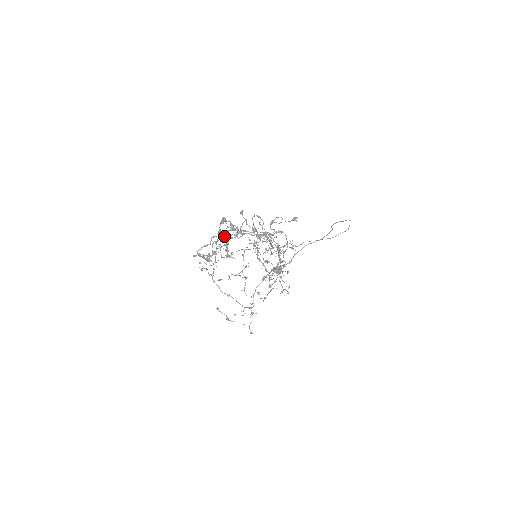
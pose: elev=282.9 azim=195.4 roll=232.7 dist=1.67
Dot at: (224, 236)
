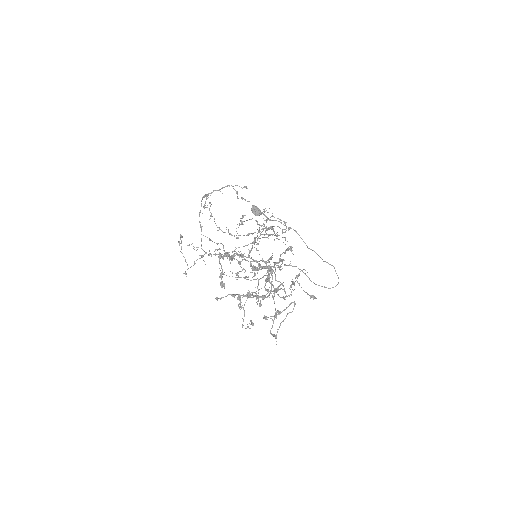
Dot at: occluded
